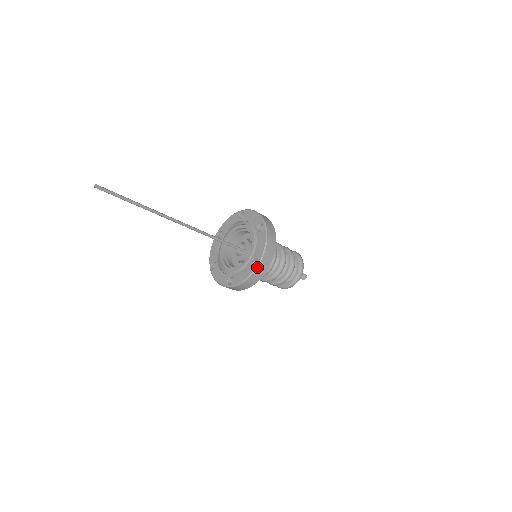
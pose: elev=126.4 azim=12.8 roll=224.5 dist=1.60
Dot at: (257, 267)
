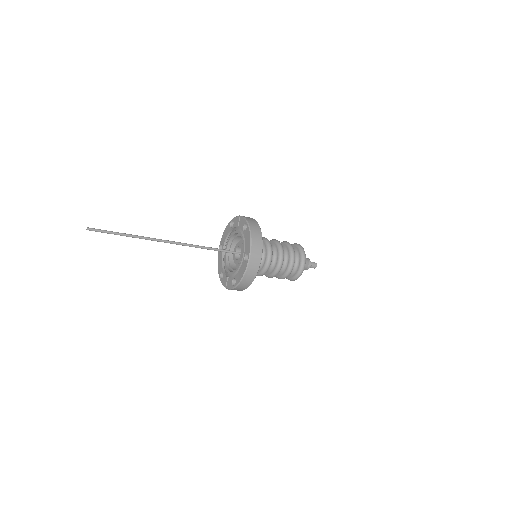
Dot at: (249, 261)
